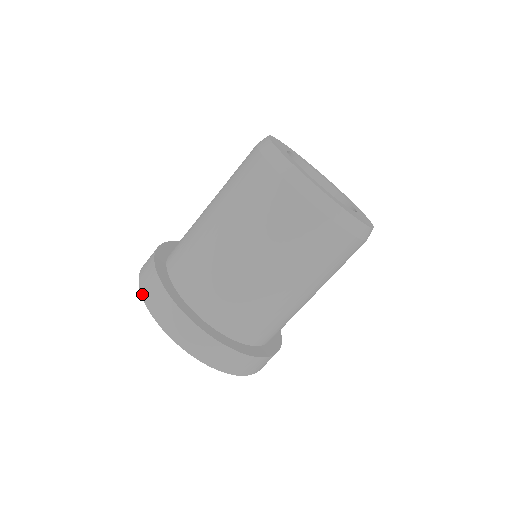
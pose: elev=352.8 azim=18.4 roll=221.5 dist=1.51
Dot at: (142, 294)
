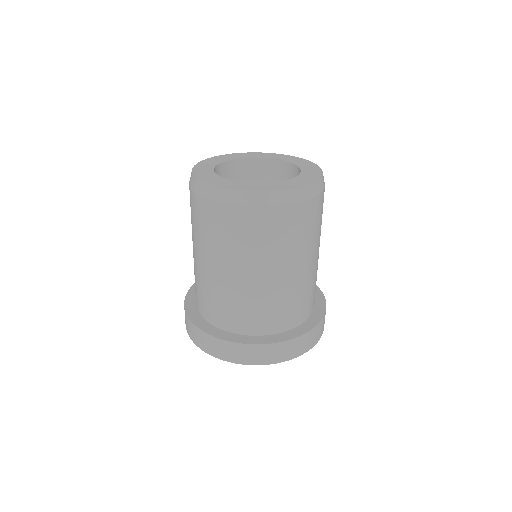
Dot at: occluded
